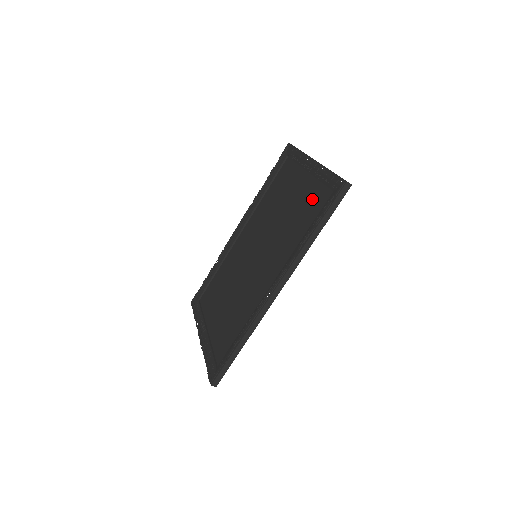
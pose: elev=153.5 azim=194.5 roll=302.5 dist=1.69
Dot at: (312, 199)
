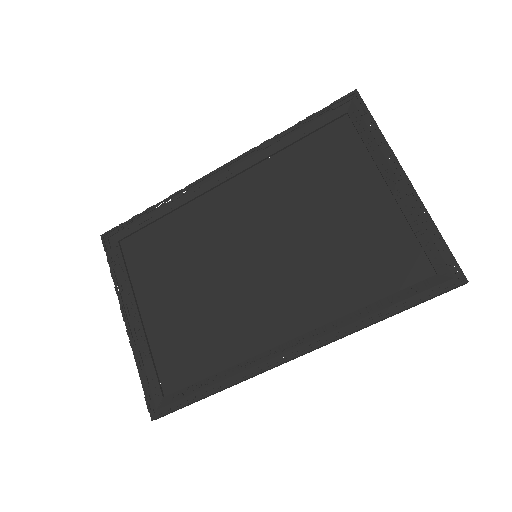
Dot at: (390, 248)
